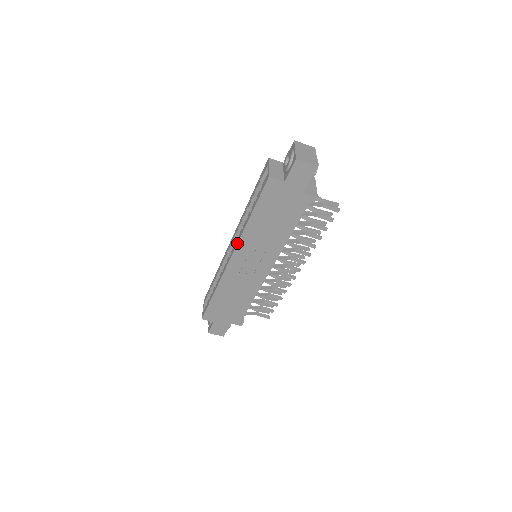
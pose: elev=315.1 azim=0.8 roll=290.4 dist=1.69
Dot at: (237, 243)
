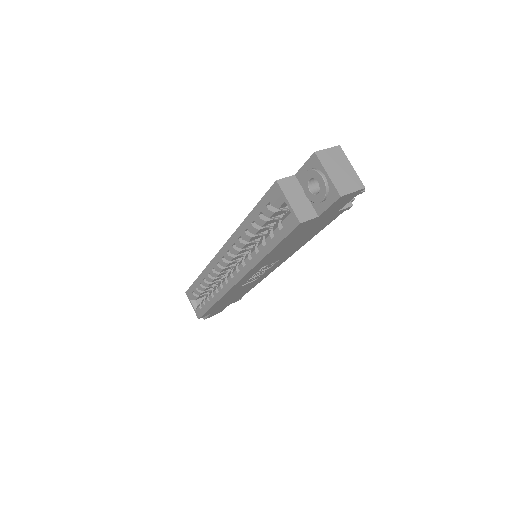
Dot at: (247, 273)
